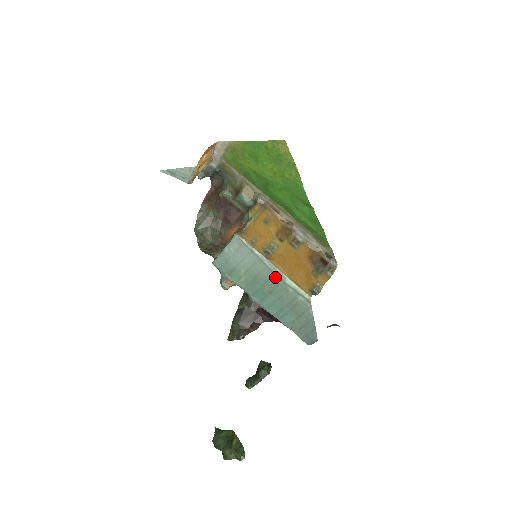
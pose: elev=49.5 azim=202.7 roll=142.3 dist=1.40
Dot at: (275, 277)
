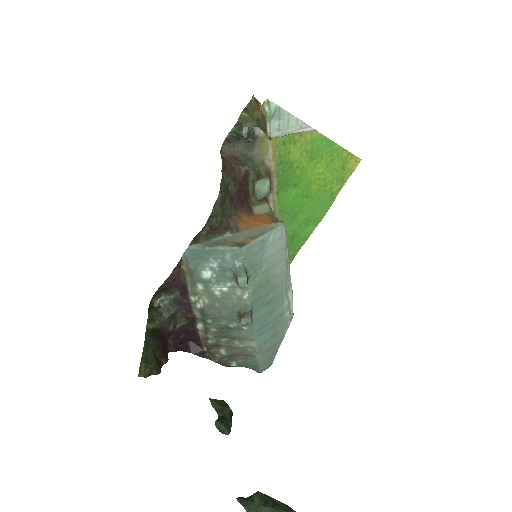
Dot at: (284, 284)
